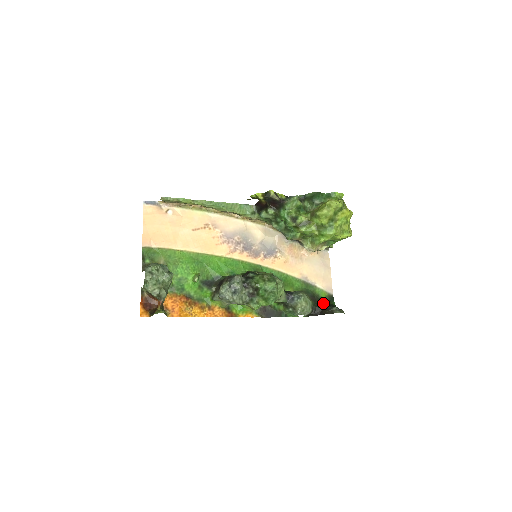
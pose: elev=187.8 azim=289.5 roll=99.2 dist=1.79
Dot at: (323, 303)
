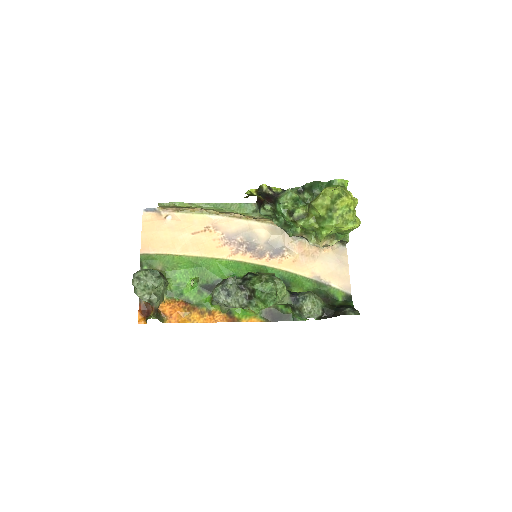
Dot at: (338, 304)
